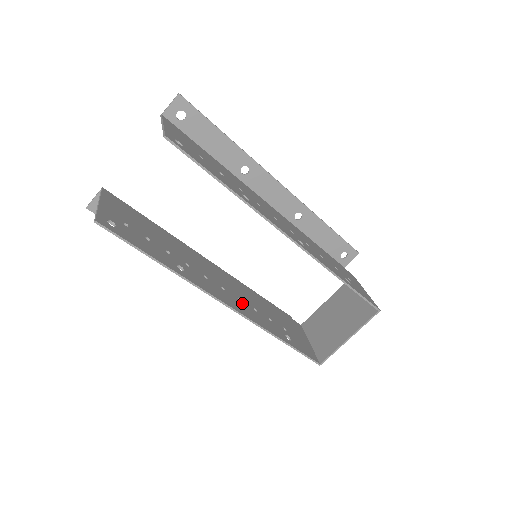
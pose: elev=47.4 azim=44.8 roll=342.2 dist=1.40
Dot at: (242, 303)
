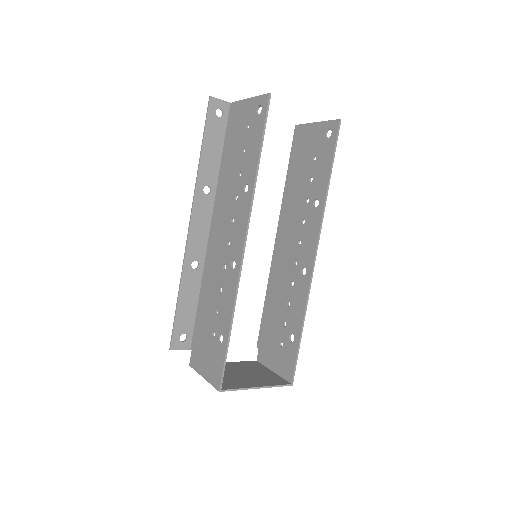
Dot at: (228, 270)
